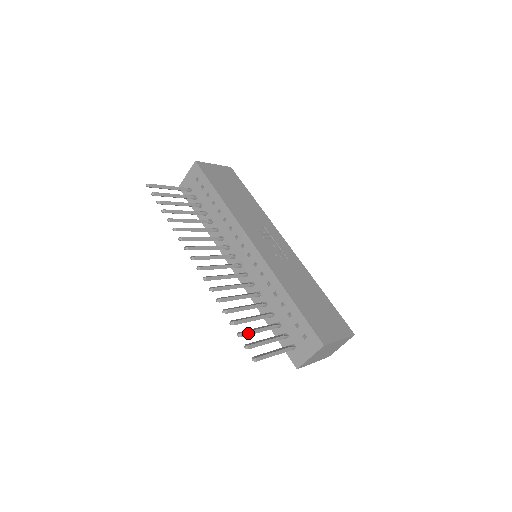
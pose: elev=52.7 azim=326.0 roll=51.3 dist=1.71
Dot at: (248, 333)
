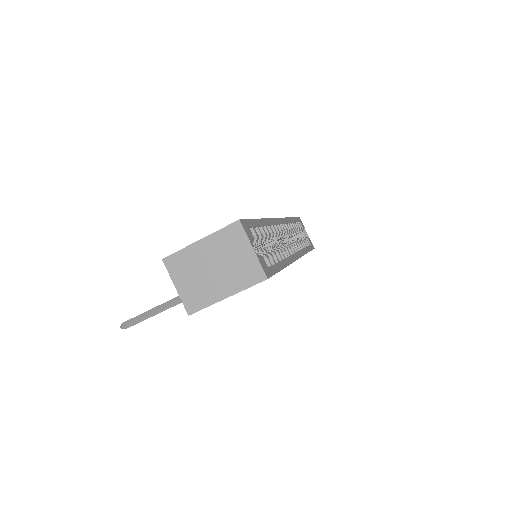
Dot at: occluded
